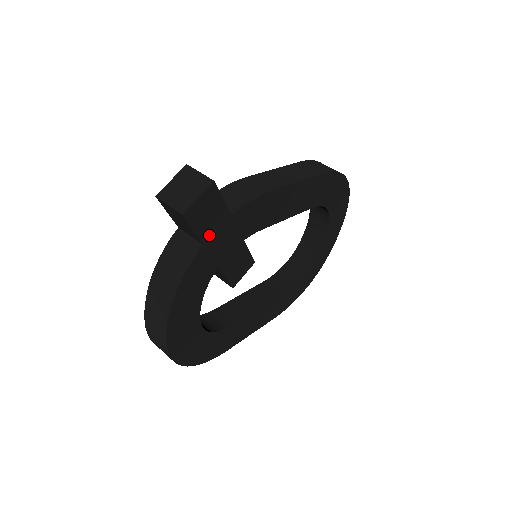
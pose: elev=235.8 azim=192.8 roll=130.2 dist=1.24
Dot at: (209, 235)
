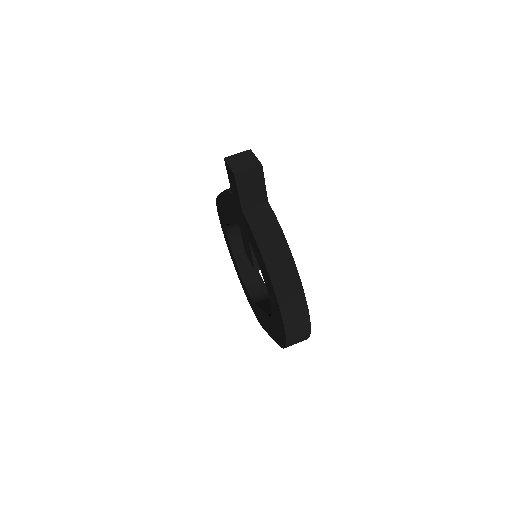
Dot at: occluded
